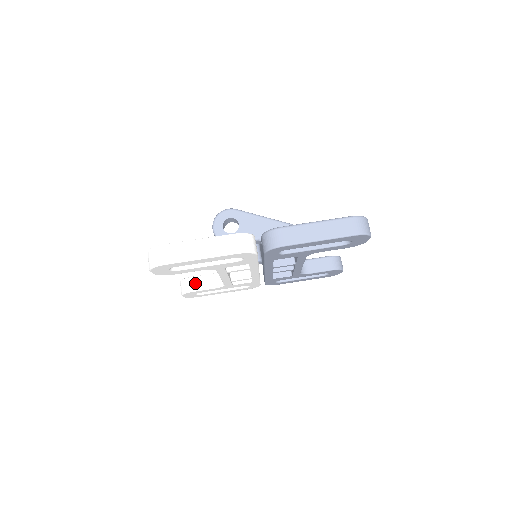
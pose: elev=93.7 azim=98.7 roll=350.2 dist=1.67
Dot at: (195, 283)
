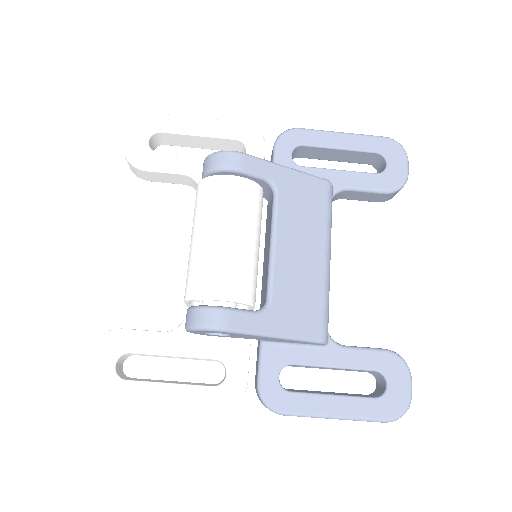
Dot at: (152, 176)
